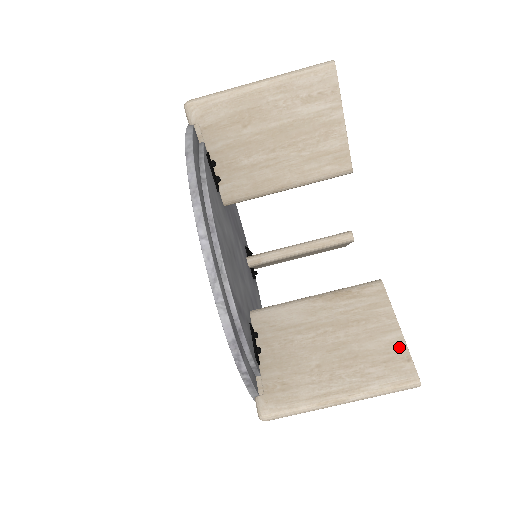
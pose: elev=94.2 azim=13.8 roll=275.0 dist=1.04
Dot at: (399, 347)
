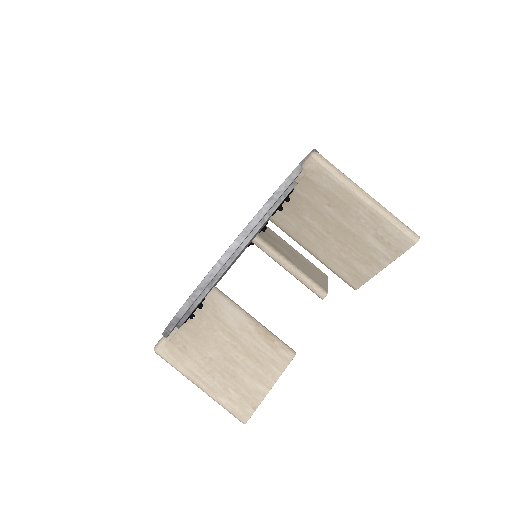
Dot at: (258, 397)
